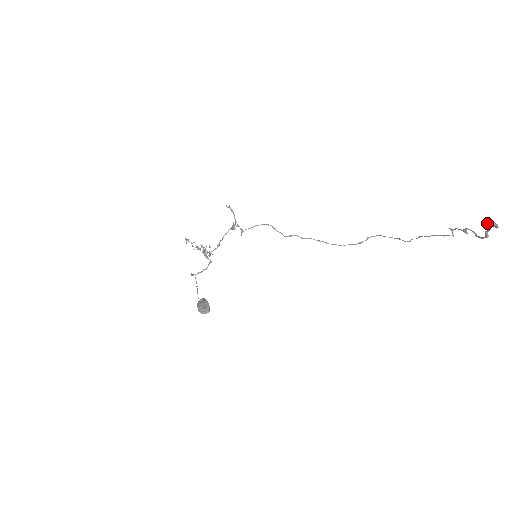
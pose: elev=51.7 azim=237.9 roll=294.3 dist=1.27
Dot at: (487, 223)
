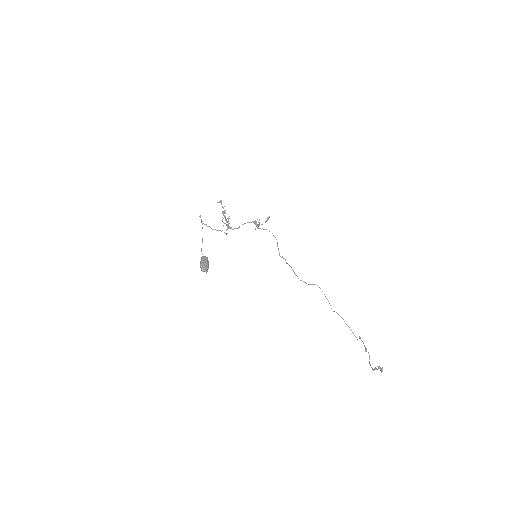
Dot at: occluded
